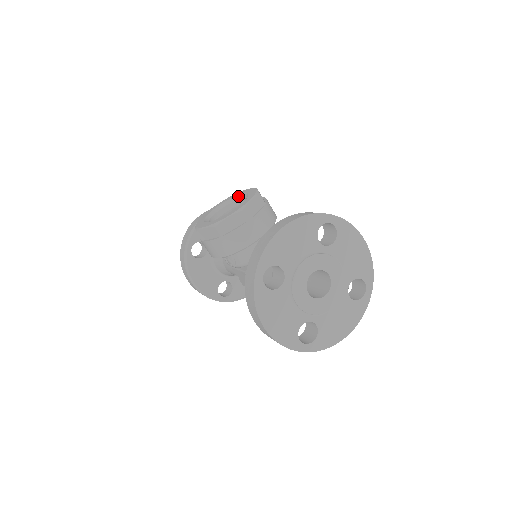
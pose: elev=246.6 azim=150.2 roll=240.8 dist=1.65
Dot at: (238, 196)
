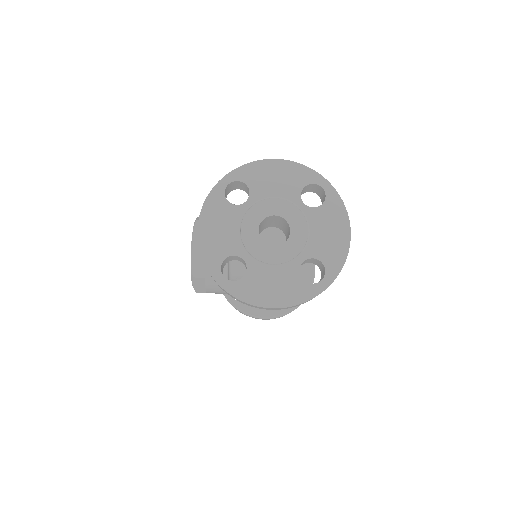
Dot at: occluded
